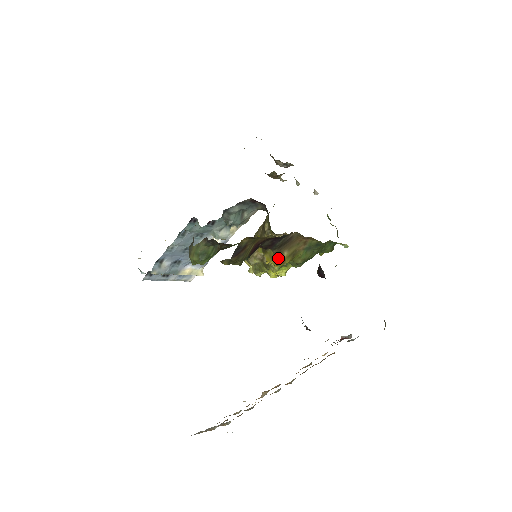
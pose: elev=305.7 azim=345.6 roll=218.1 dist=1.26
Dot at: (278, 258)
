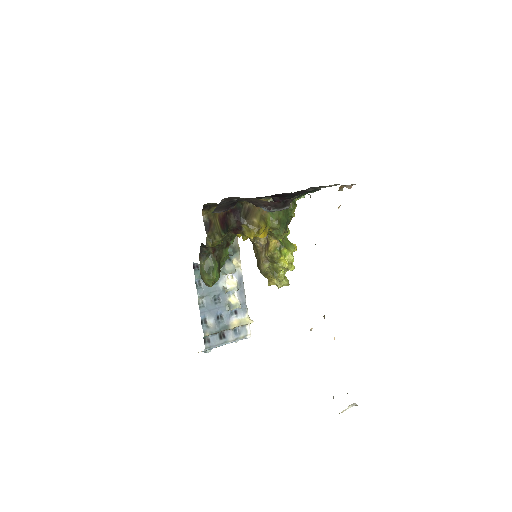
Dot at: (253, 227)
